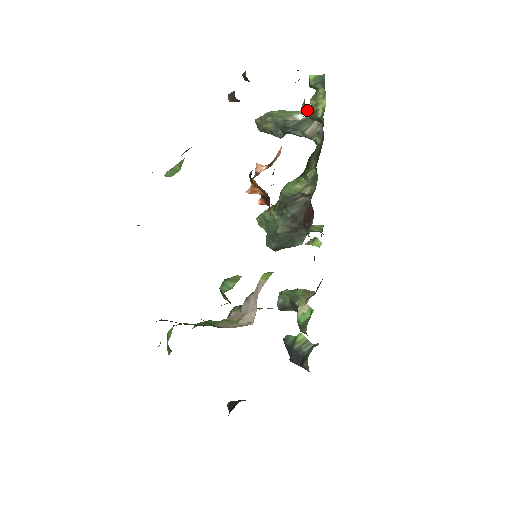
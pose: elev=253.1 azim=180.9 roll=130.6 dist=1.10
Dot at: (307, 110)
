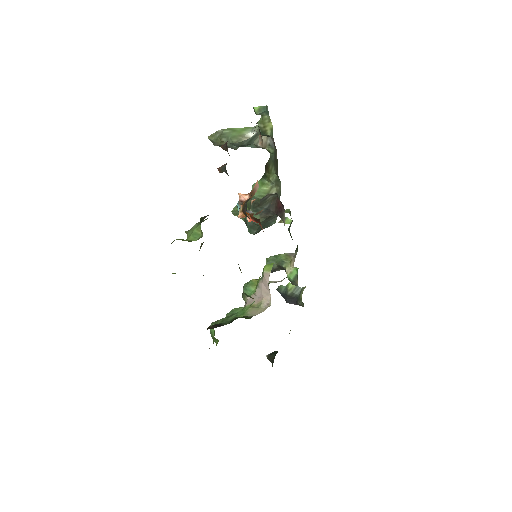
Dot at: (254, 127)
